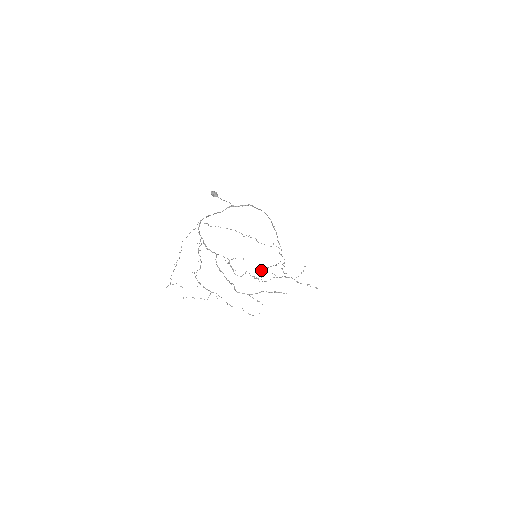
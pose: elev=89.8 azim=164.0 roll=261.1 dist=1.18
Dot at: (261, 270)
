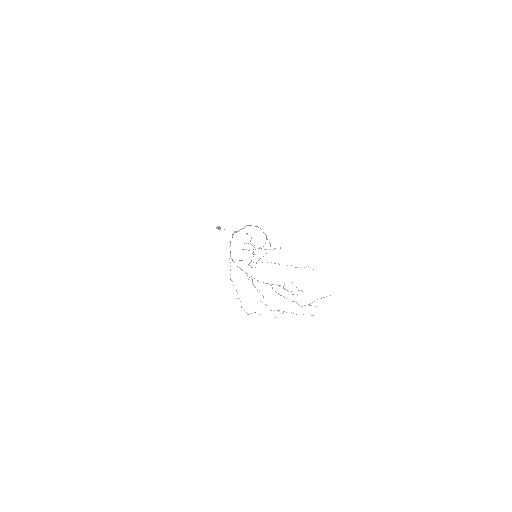
Dot at: occluded
